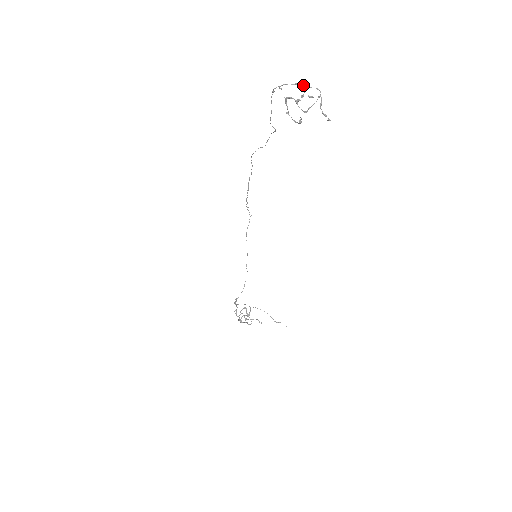
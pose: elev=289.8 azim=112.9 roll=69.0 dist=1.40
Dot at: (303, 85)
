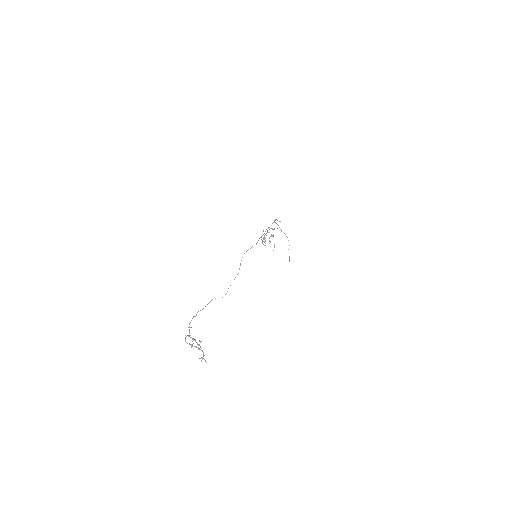
Dot at: (198, 344)
